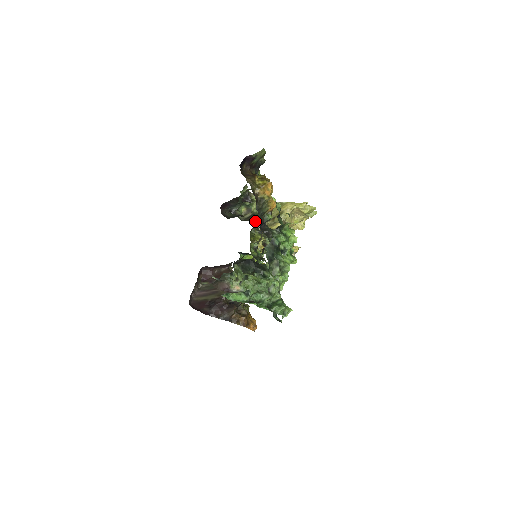
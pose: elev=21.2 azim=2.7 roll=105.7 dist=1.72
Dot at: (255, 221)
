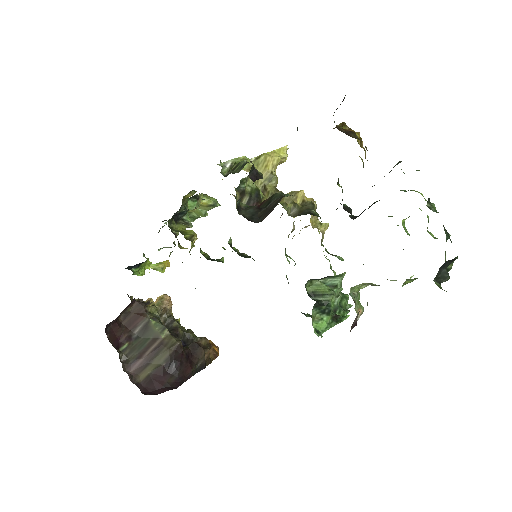
Dot at: occluded
